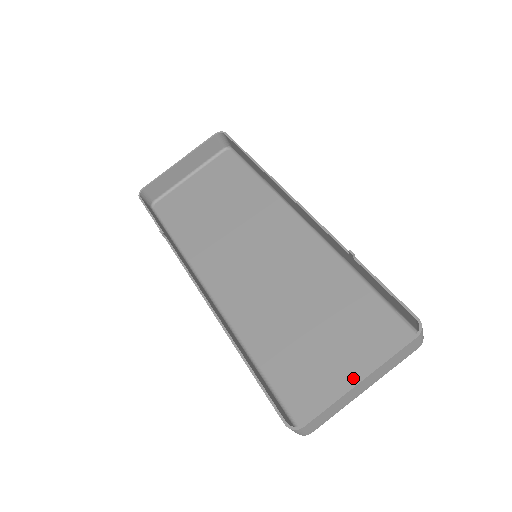
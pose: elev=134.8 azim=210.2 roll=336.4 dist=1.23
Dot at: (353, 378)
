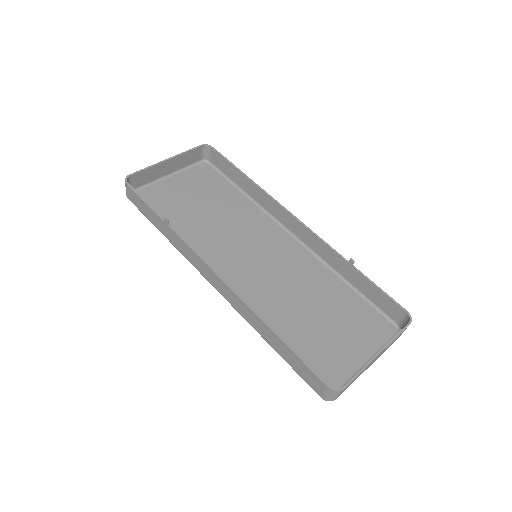
Dot at: (358, 357)
